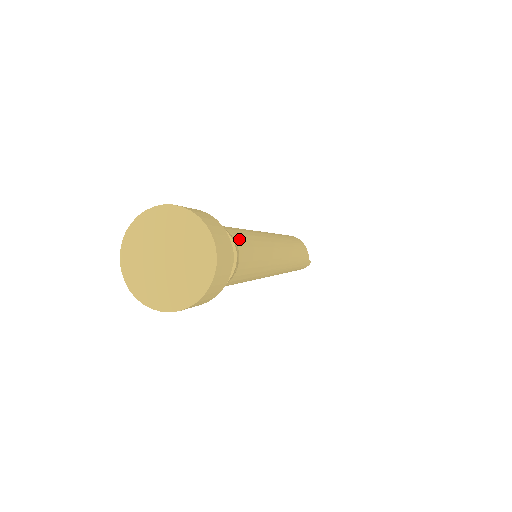
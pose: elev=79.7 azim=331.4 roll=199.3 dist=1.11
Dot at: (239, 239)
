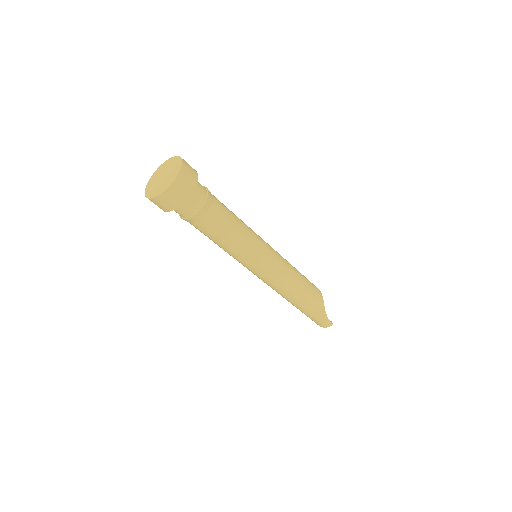
Dot at: (219, 205)
